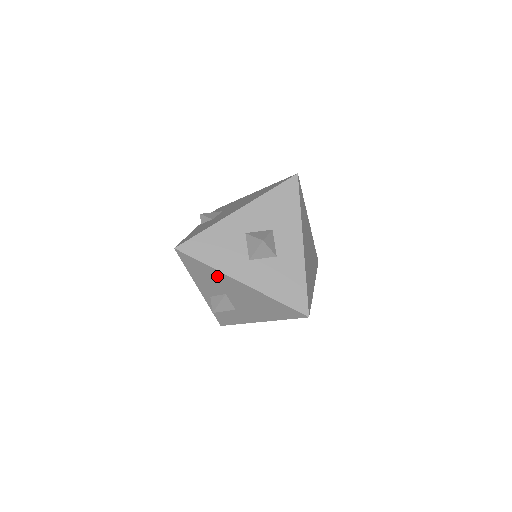
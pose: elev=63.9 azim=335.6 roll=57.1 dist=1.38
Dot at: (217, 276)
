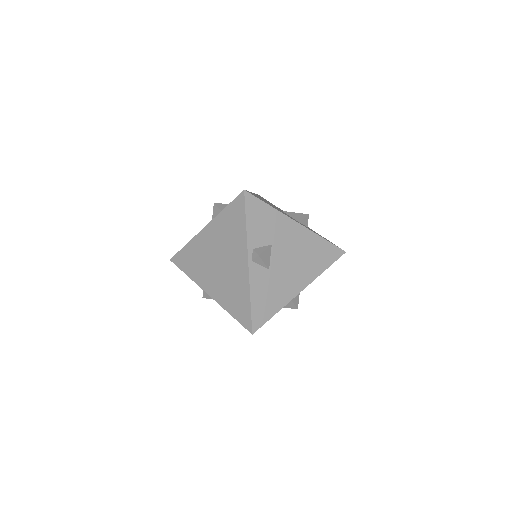
Dot at: occluded
